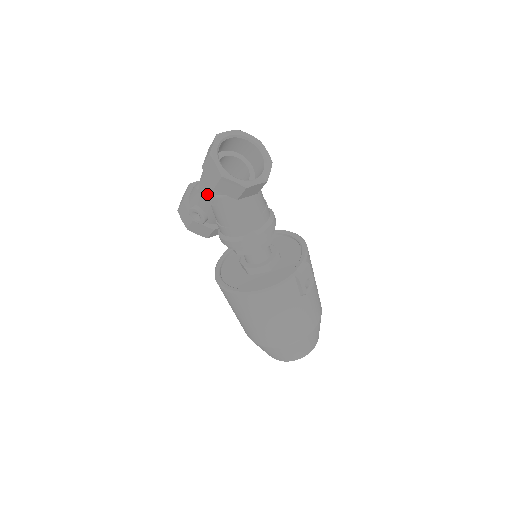
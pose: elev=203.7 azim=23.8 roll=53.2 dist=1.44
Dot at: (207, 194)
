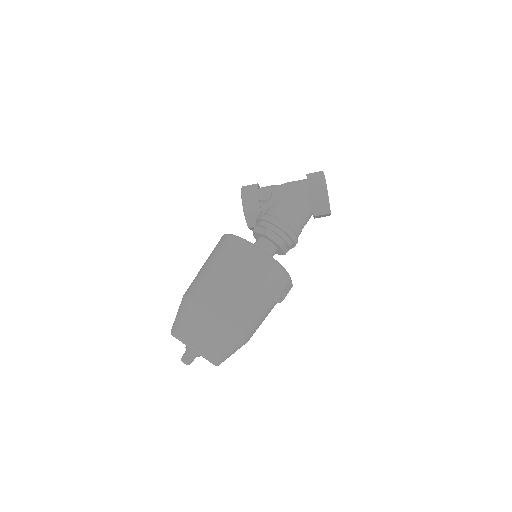
Dot at: (291, 187)
